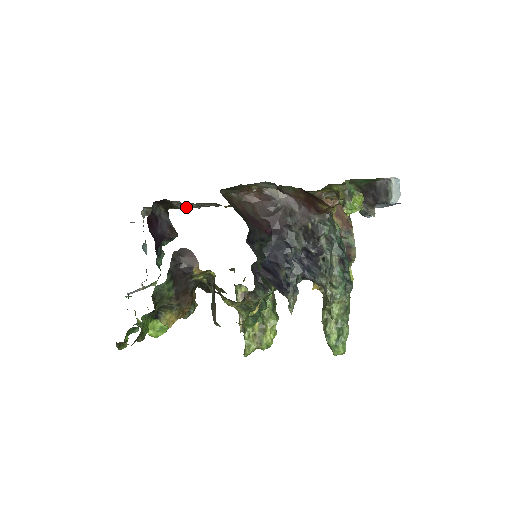
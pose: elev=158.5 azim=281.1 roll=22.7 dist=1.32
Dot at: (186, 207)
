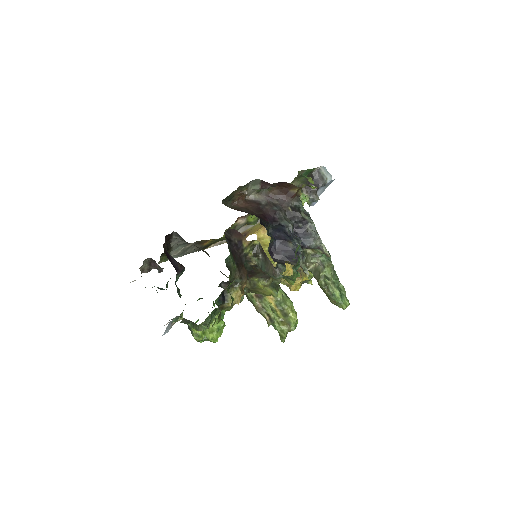
Dot at: occluded
